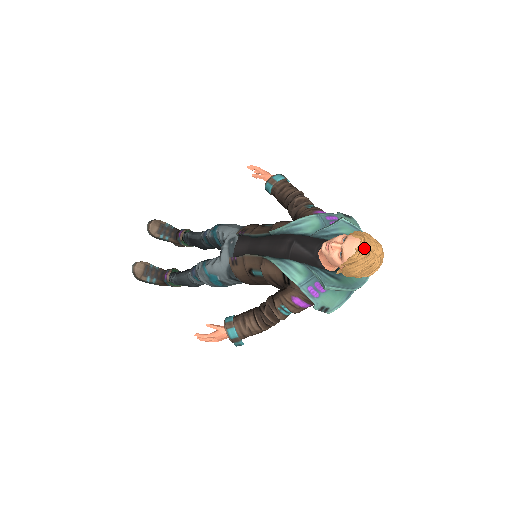
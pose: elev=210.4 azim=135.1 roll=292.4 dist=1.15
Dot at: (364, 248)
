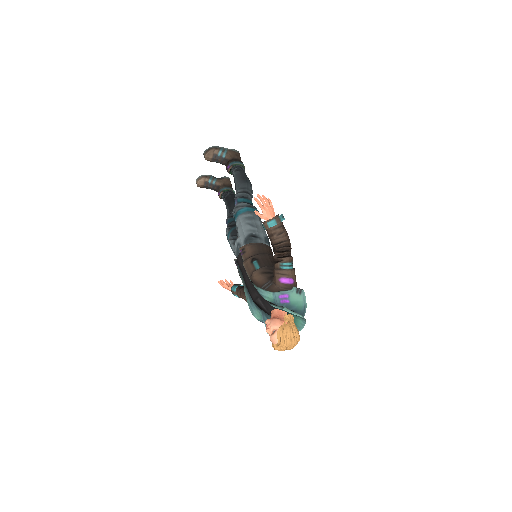
Dot at: (279, 347)
